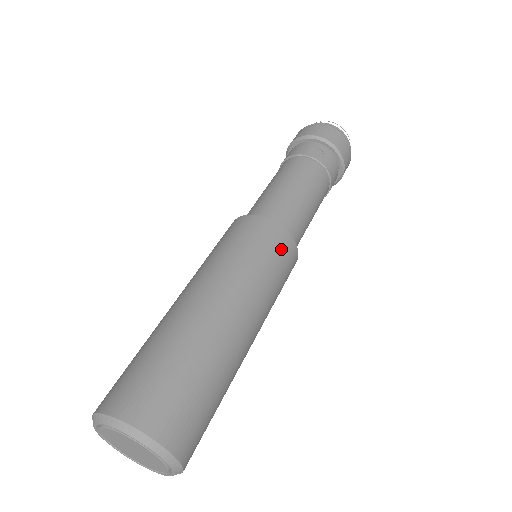
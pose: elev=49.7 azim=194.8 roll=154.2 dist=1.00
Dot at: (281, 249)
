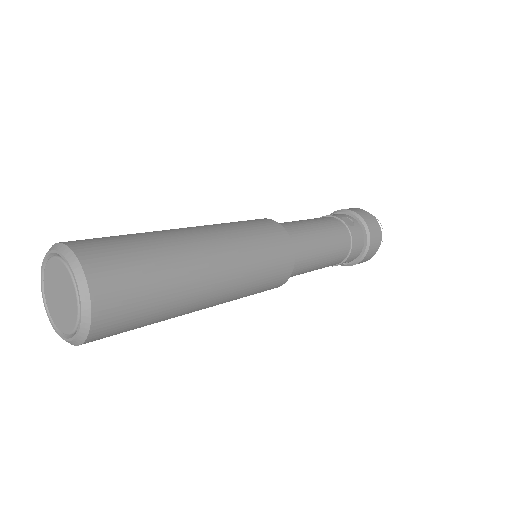
Dot at: (279, 248)
